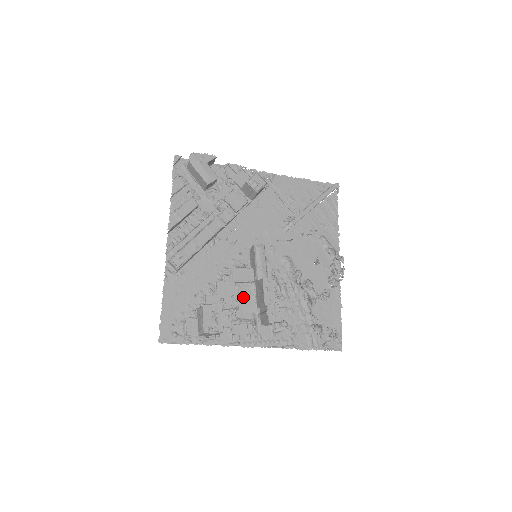
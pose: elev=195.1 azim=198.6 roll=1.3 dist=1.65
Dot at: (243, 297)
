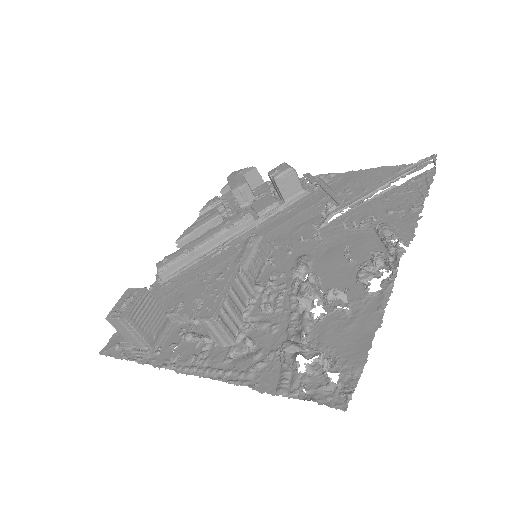
Dot at: occluded
